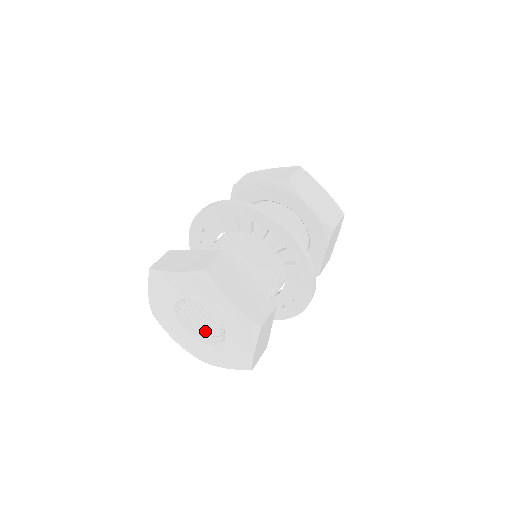
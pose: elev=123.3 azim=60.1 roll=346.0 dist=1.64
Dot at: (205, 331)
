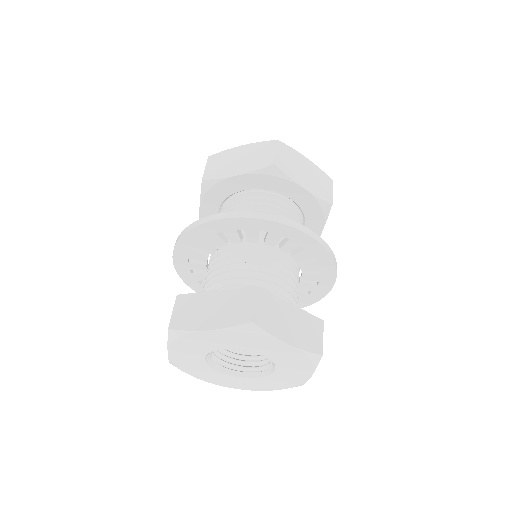
Dot at: (239, 363)
